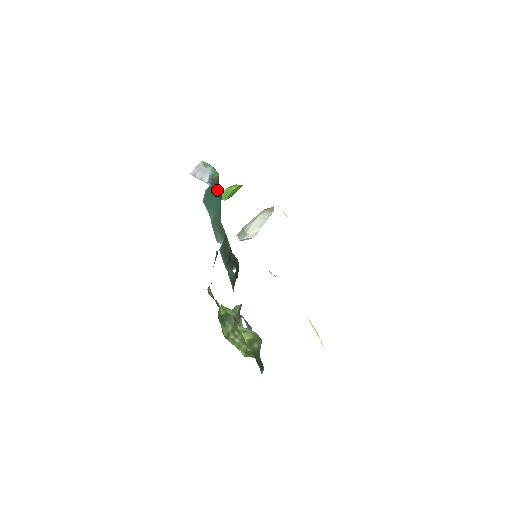
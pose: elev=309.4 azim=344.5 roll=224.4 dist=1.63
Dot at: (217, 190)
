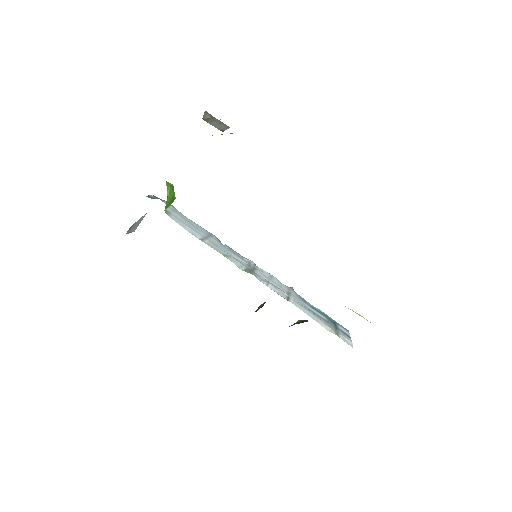
Dot at: occluded
